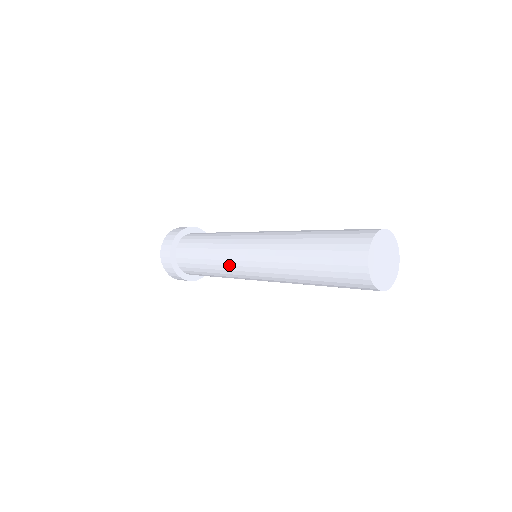
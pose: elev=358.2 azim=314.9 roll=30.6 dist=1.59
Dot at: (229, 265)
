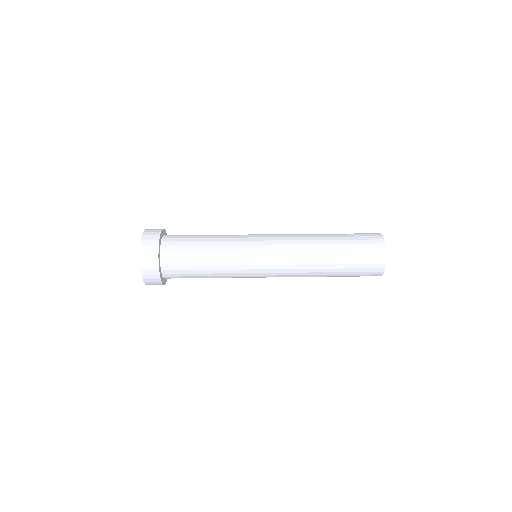
Dot at: occluded
